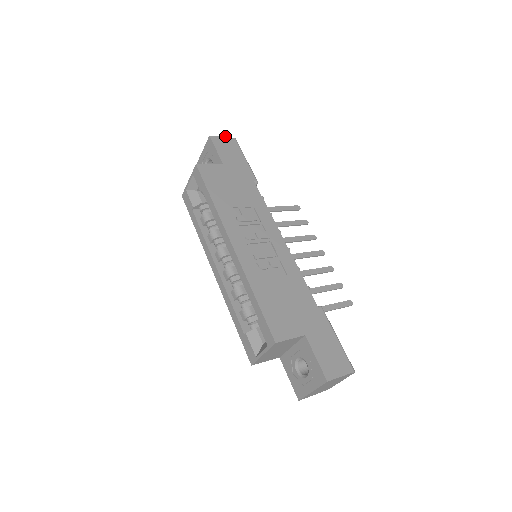
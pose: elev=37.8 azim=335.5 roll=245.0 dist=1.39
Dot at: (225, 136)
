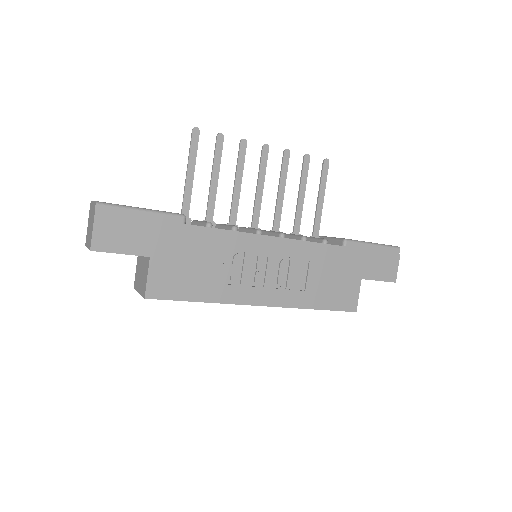
Dot at: (93, 223)
